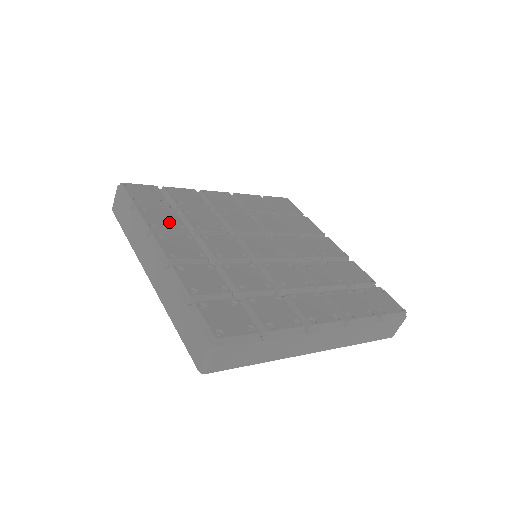
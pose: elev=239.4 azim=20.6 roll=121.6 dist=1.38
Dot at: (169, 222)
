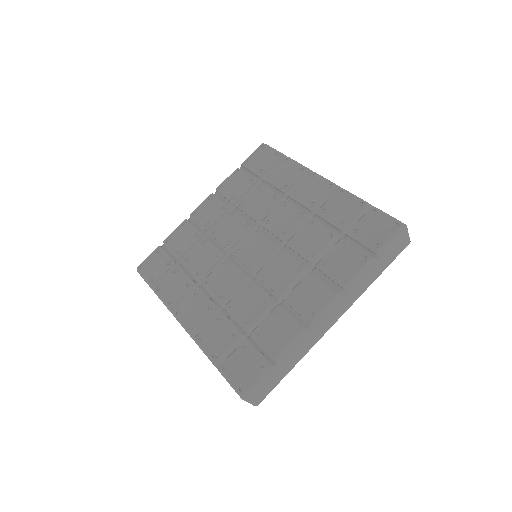
Dot at: (179, 286)
